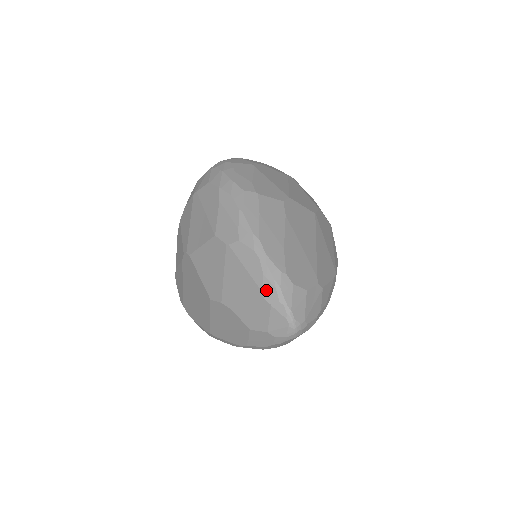
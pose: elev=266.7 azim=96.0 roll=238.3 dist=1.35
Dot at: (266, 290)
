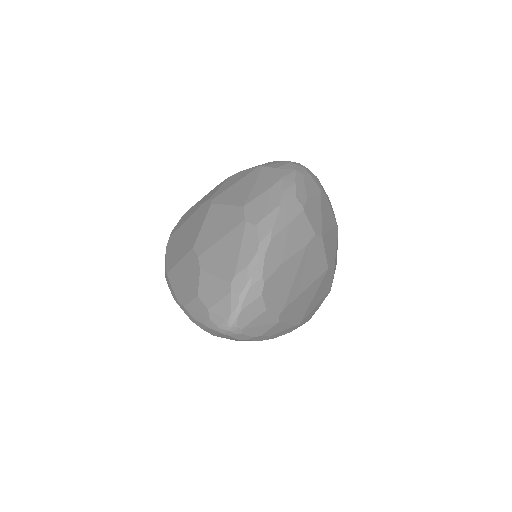
Dot at: (239, 278)
